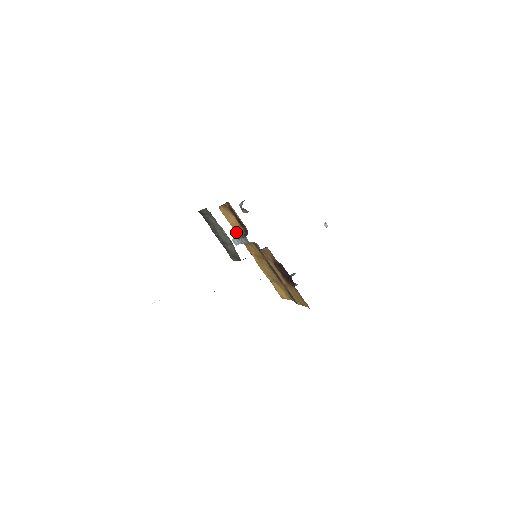
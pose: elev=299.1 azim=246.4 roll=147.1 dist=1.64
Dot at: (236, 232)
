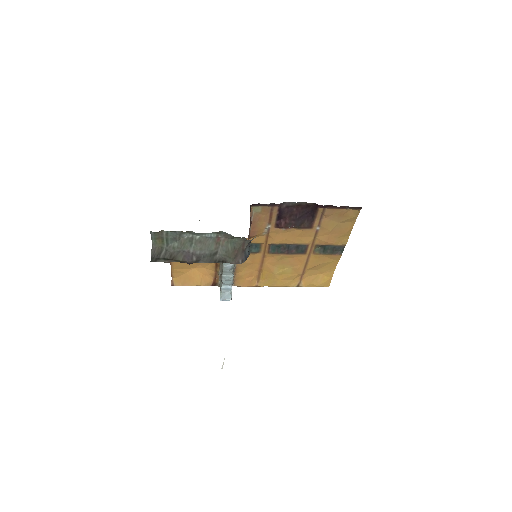
Dot at: (214, 285)
